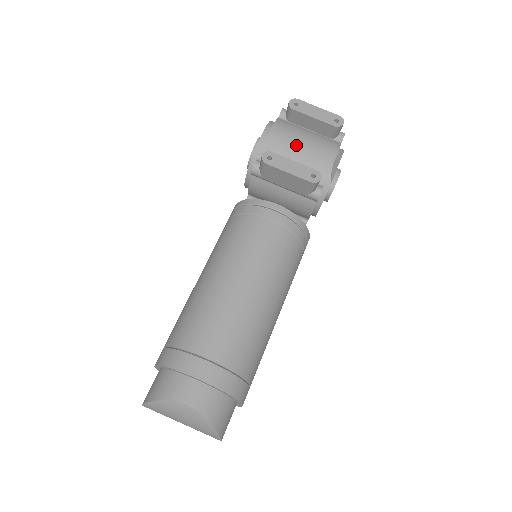
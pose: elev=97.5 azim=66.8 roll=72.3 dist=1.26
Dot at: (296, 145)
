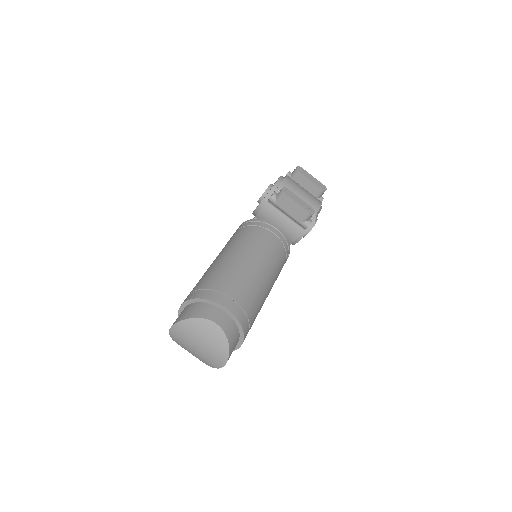
Dot at: (299, 192)
